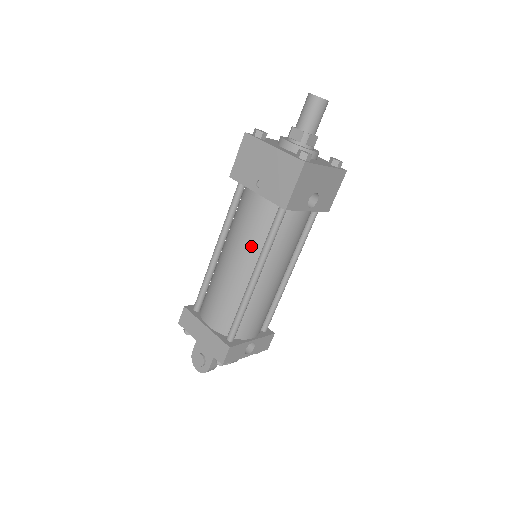
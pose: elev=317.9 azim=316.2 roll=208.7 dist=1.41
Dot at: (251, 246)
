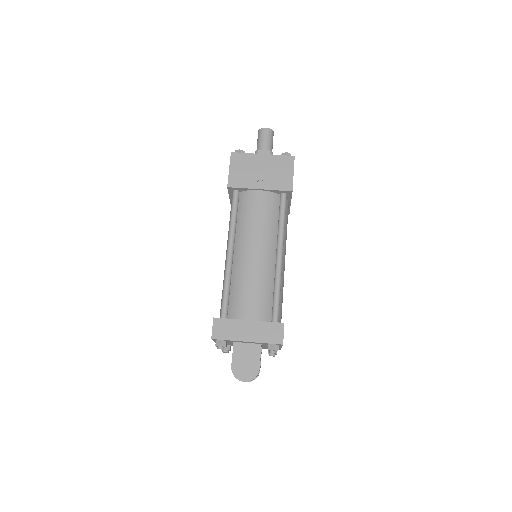
Dot at: (268, 232)
